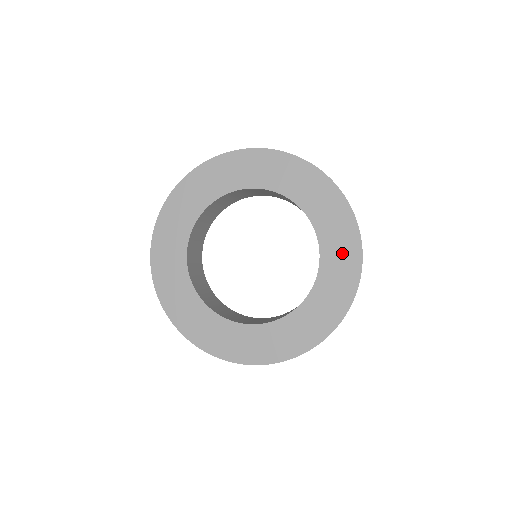
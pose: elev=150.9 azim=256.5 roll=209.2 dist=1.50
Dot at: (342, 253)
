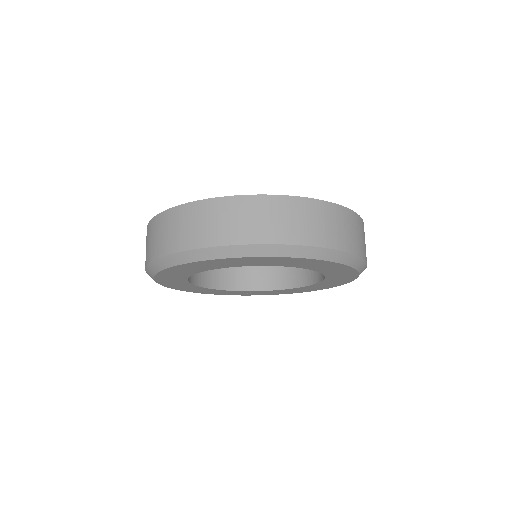
Dot at: occluded
